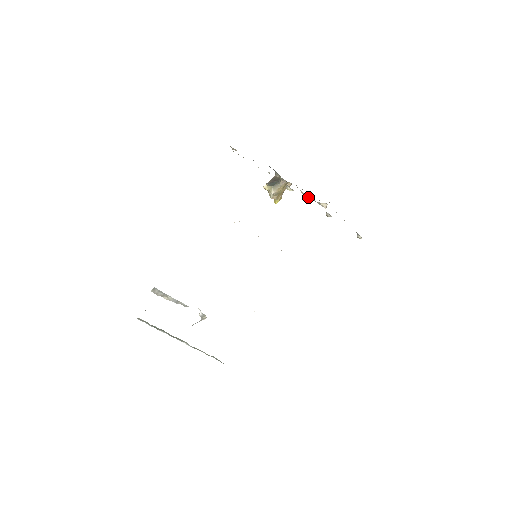
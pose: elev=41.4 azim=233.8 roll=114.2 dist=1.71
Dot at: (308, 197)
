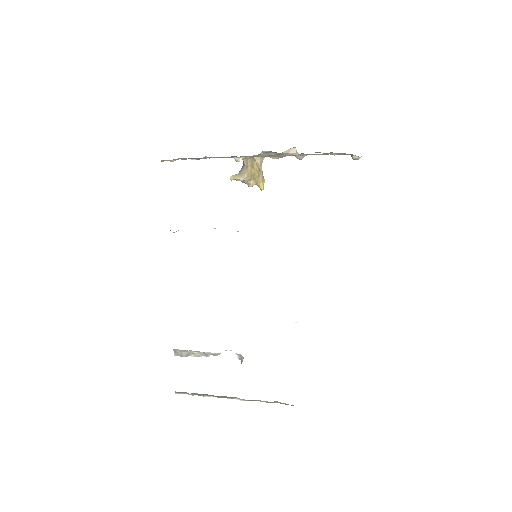
Dot at: (267, 154)
